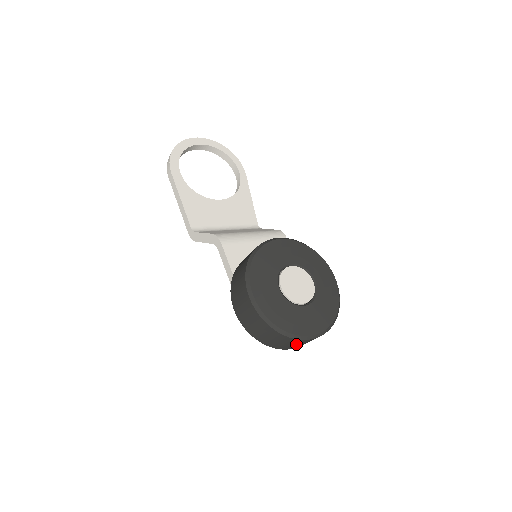
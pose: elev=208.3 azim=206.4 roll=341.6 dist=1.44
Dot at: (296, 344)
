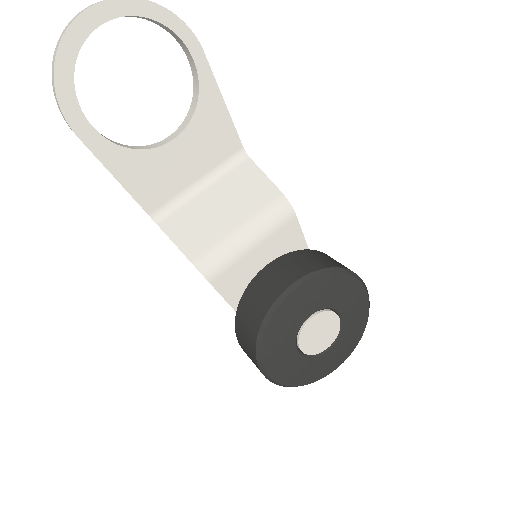
Dot at: occluded
